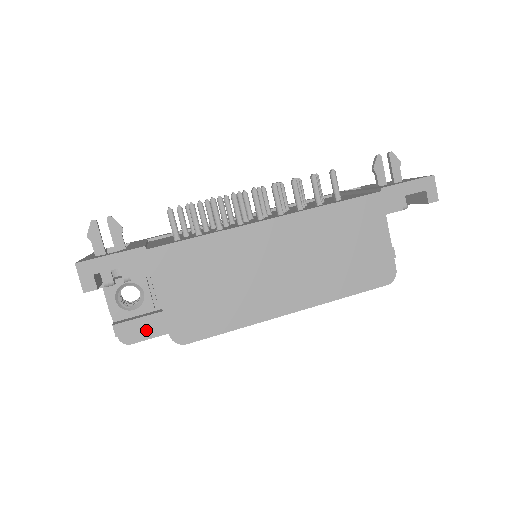
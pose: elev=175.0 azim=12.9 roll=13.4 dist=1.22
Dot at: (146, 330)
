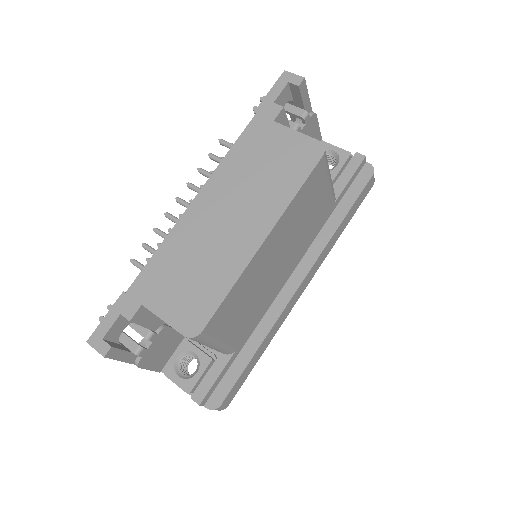
Dot at: (223, 384)
